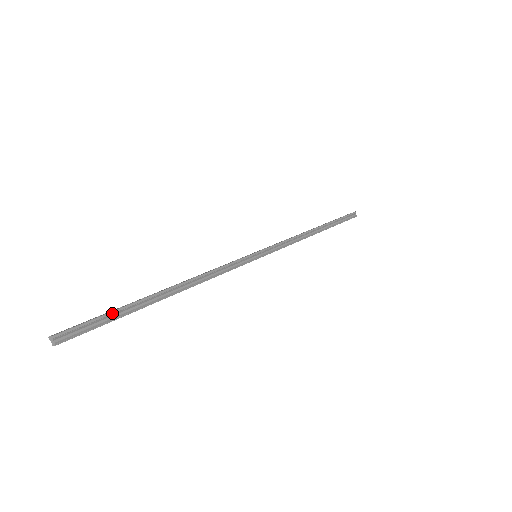
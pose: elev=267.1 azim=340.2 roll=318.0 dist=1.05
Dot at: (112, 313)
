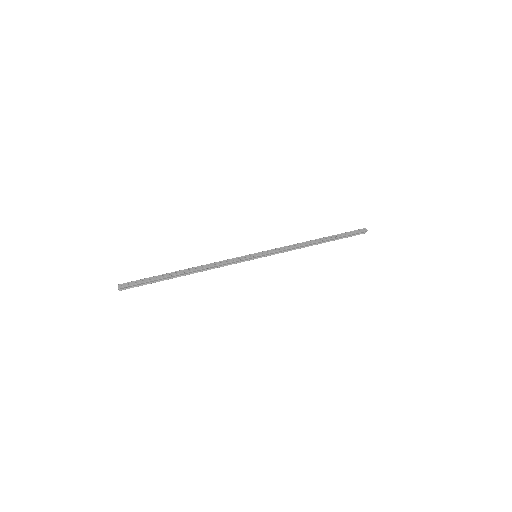
Dot at: (150, 282)
